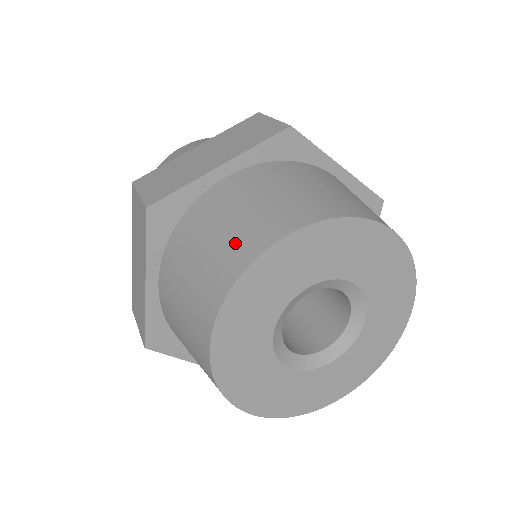
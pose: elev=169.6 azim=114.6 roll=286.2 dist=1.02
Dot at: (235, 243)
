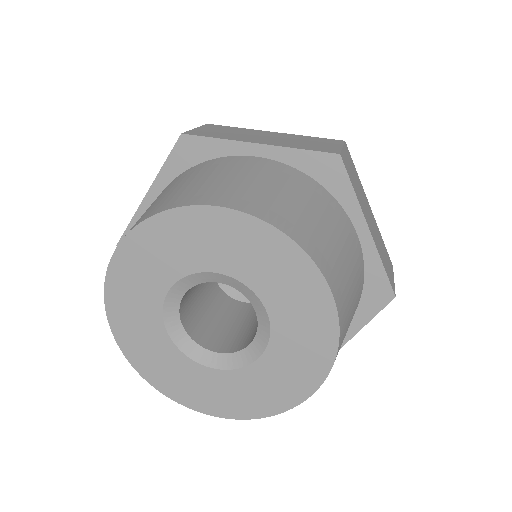
Dot at: occluded
